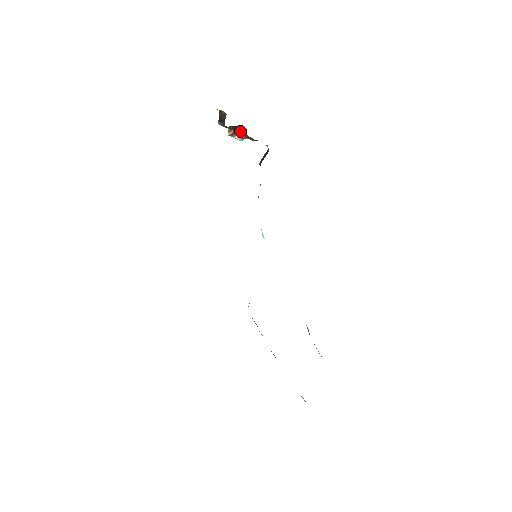
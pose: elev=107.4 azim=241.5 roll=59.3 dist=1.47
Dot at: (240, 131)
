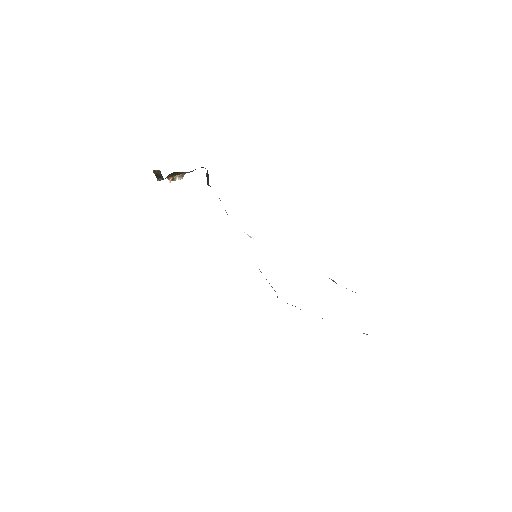
Dot at: (177, 173)
